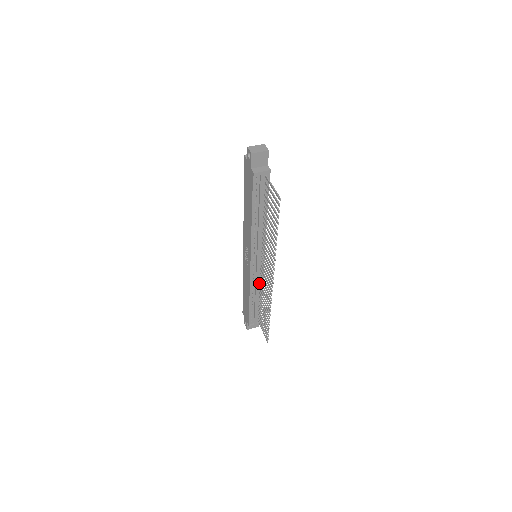
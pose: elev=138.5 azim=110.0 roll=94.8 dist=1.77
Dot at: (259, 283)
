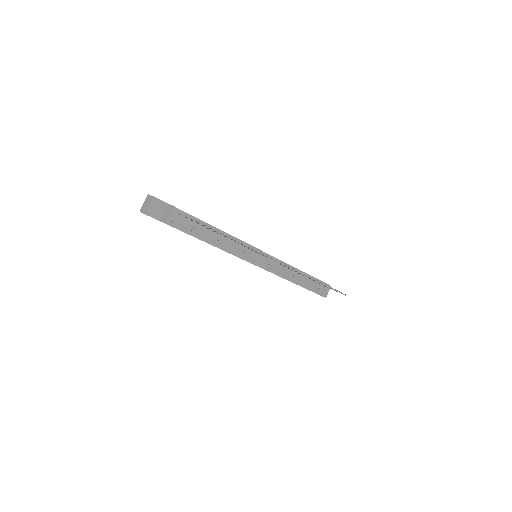
Dot at: (285, 267)
